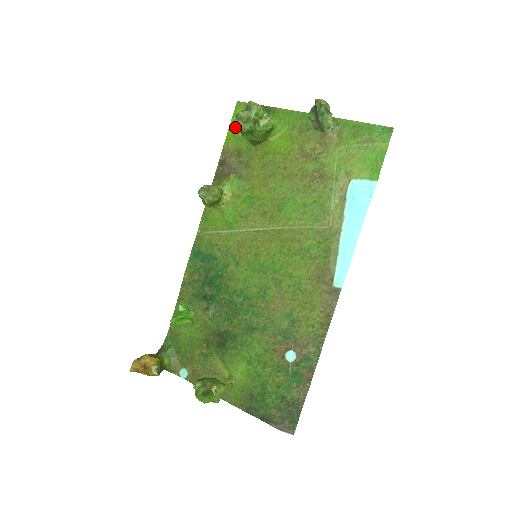
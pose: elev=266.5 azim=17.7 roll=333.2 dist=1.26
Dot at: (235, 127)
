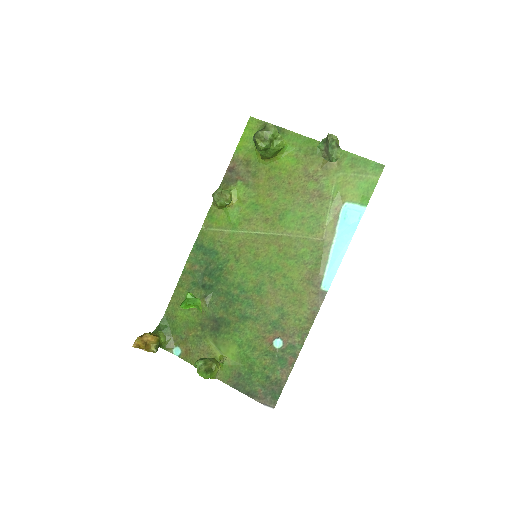
Dot at: (246, 139)
